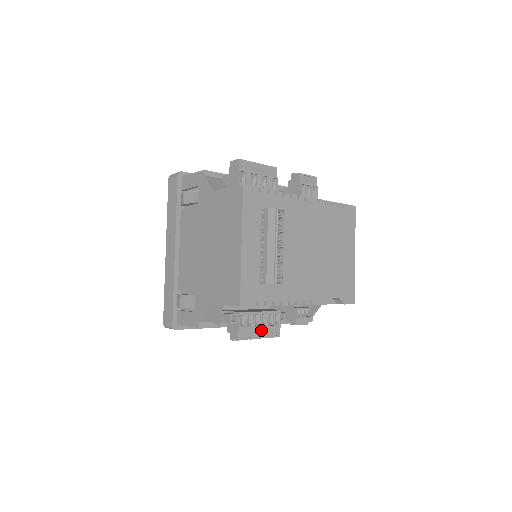
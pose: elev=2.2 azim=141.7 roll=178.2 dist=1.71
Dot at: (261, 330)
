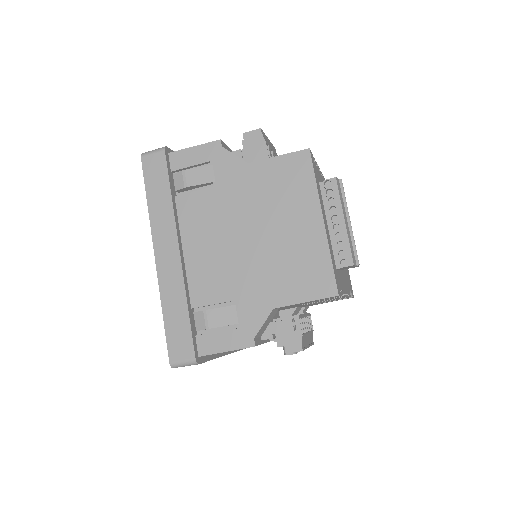
Dot at: (308, 337)
